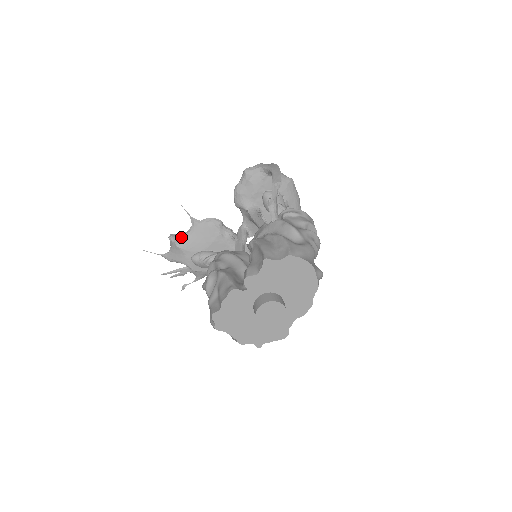
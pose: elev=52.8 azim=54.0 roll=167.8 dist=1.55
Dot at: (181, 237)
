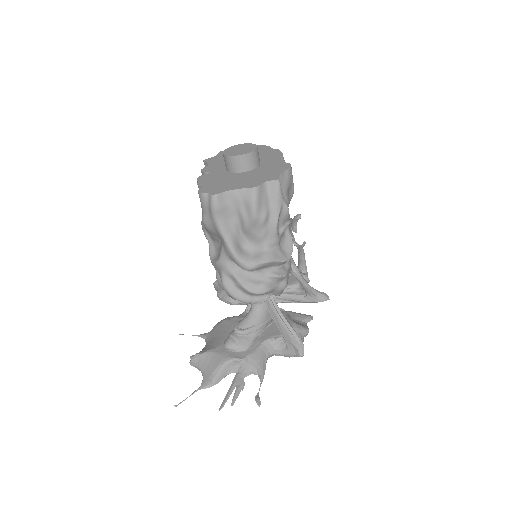
Dot at: (201, 351)
